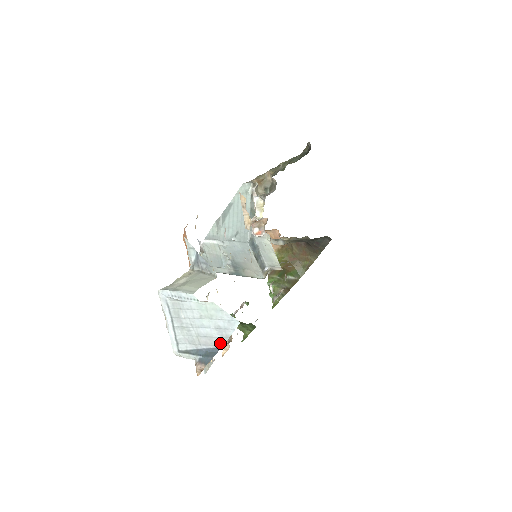
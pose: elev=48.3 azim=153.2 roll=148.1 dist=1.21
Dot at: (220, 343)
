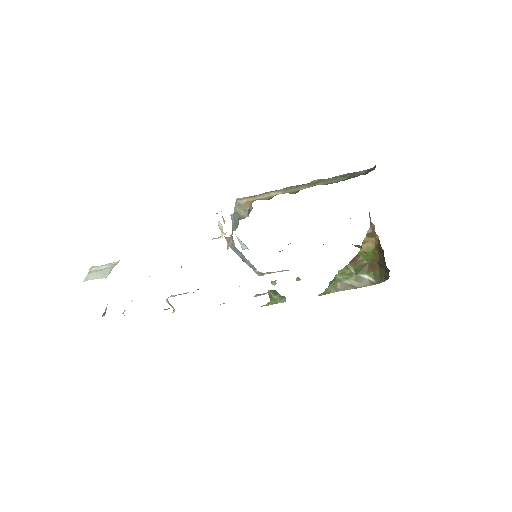
Dot at: occluded
